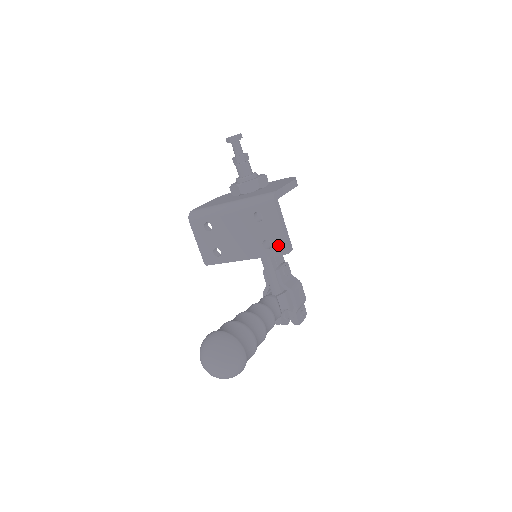
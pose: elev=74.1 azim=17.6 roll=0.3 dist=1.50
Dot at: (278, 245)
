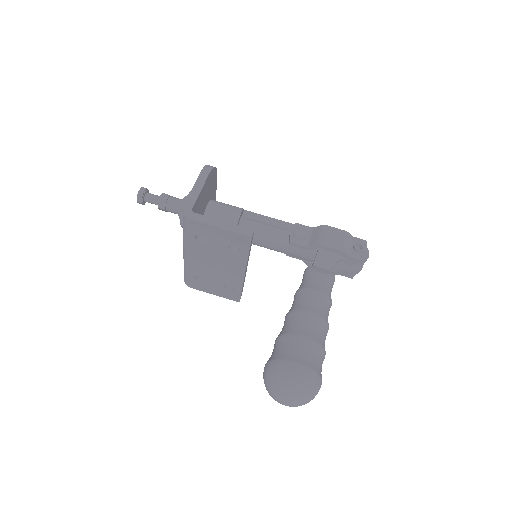
Dot at: (238, 241)
